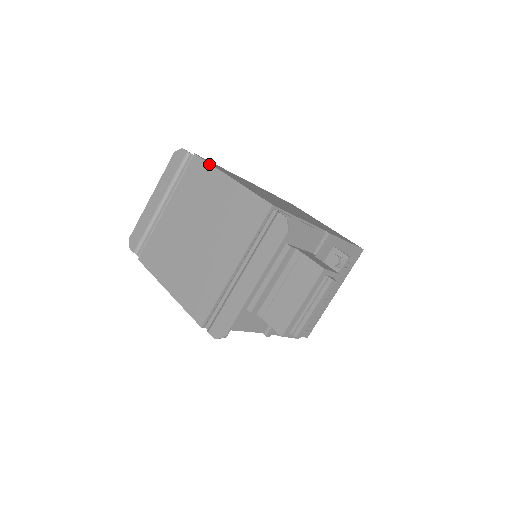
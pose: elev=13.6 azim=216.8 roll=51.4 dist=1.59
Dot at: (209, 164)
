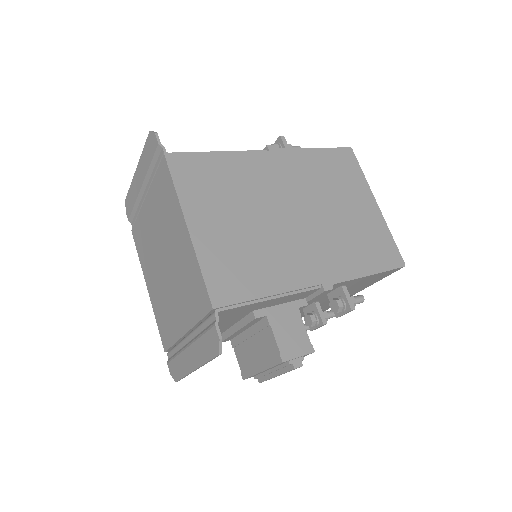
Dot at: (173, 186)
